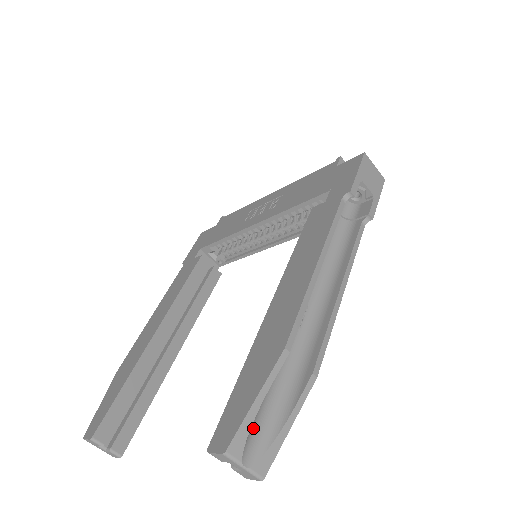
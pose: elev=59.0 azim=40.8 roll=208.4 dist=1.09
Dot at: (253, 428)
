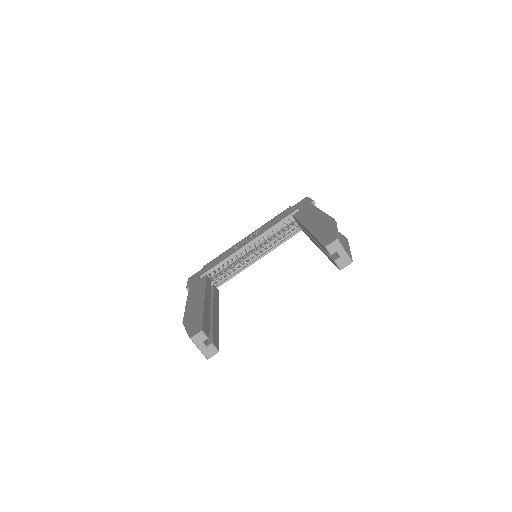
Dot at: occluded
